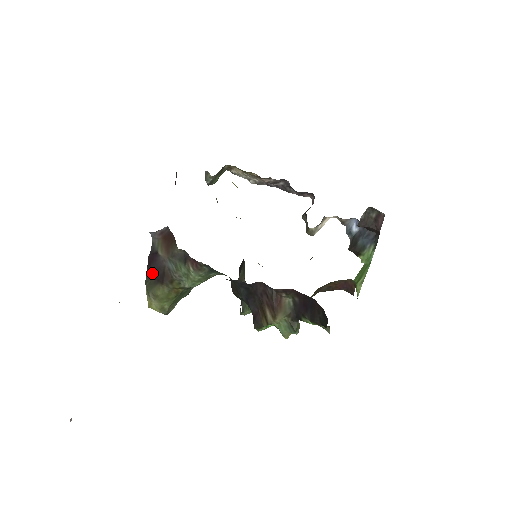
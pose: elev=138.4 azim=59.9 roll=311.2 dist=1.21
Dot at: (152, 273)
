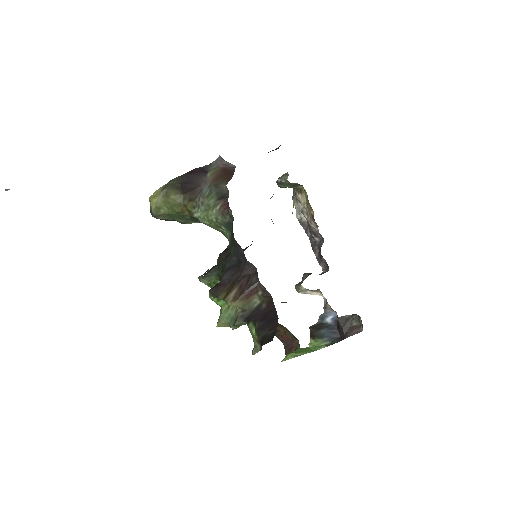
Dot at: (185, 180)
